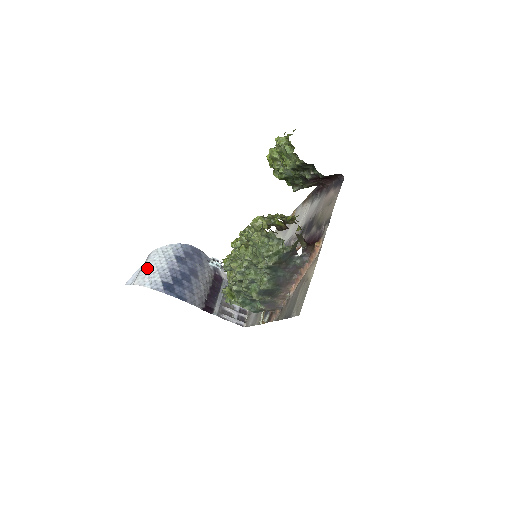
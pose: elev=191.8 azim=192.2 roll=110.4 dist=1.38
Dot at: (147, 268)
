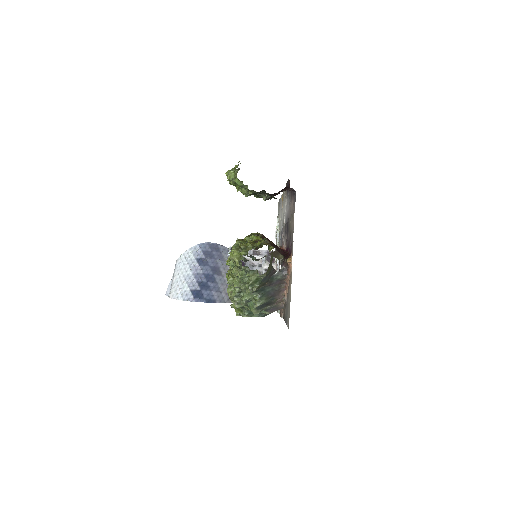
Dot at: (176, 279)
